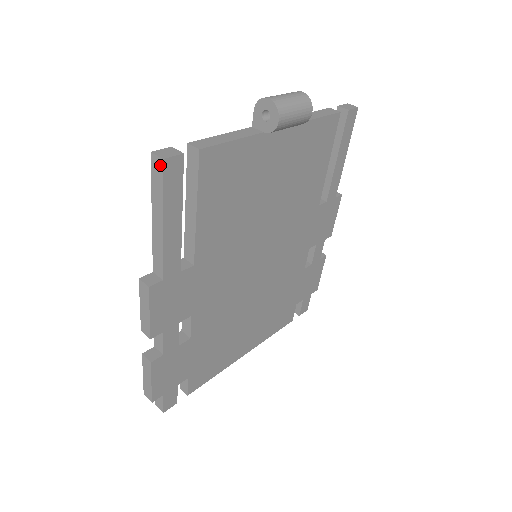
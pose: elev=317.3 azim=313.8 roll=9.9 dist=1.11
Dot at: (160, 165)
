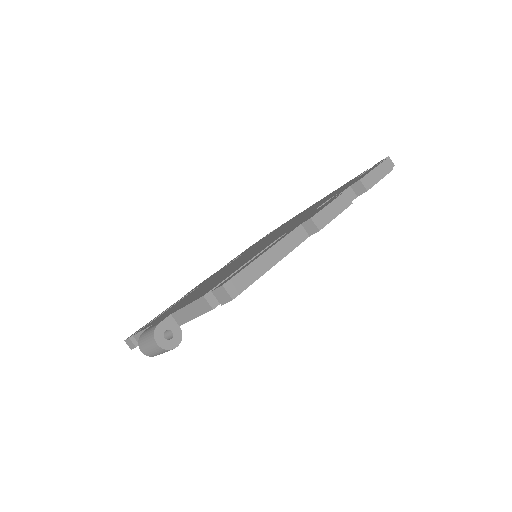
Dot at: occluded
